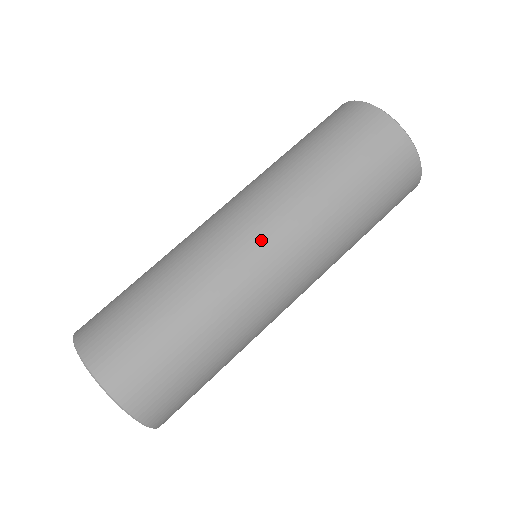
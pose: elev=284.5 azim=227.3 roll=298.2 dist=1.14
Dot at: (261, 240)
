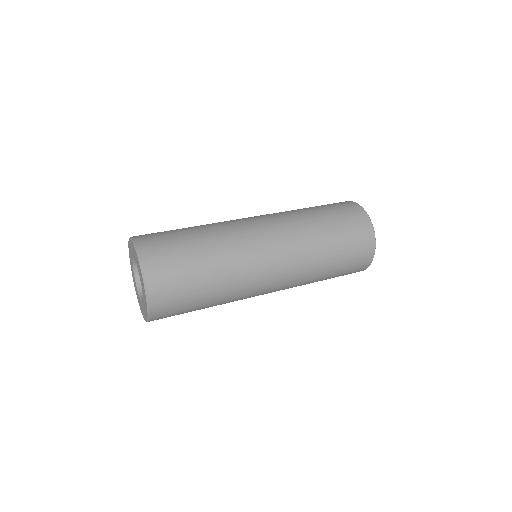
Dot at: occluded
